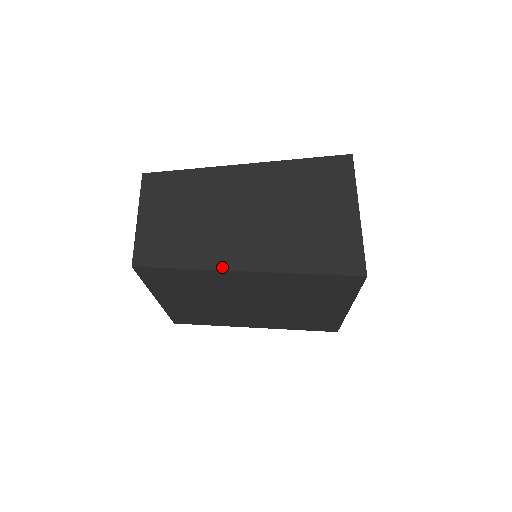
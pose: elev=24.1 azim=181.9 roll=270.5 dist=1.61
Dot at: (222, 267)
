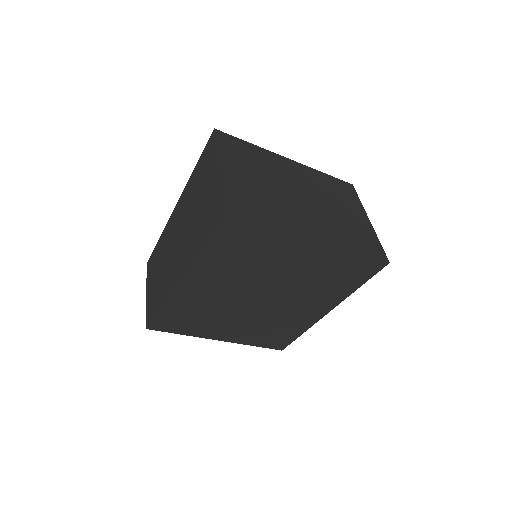
Dot at: (173, 289)
